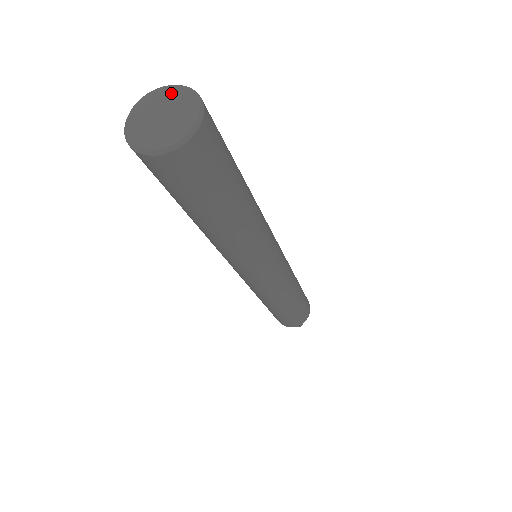
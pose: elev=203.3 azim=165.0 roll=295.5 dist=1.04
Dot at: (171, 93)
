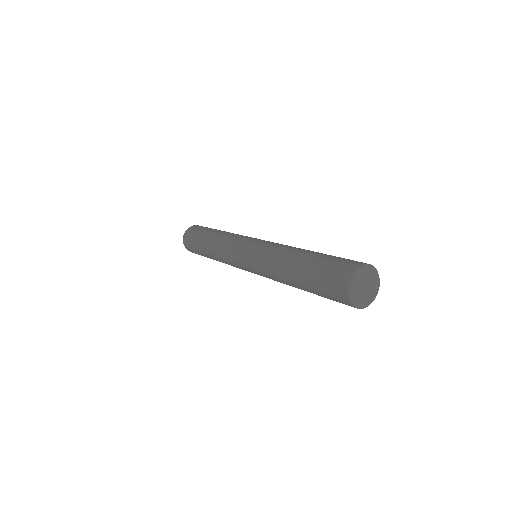
Dot at: (359, 276)
